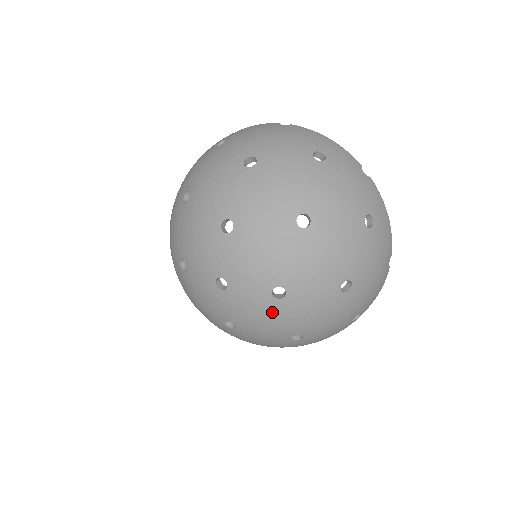
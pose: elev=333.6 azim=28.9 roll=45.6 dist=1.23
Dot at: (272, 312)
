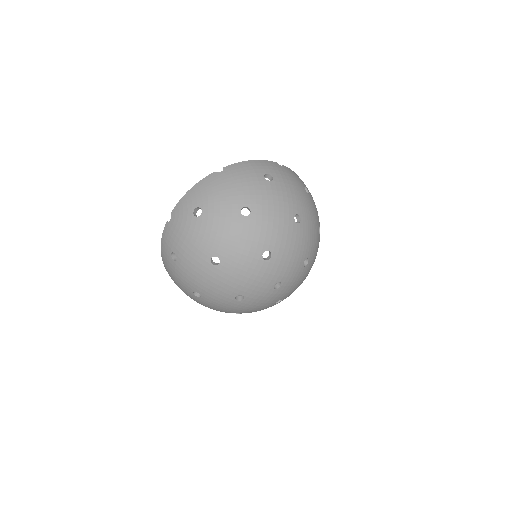
Dot at: (304, 274)
